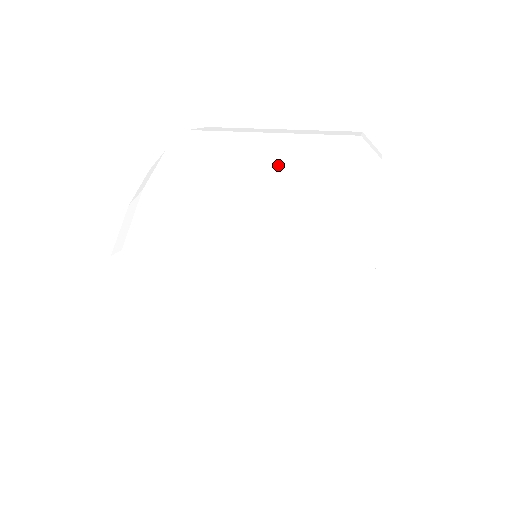
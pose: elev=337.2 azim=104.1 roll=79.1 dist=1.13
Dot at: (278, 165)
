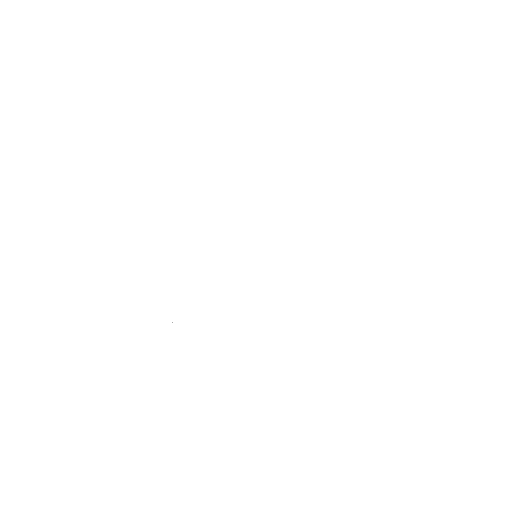
Dot at: (241, 220)
